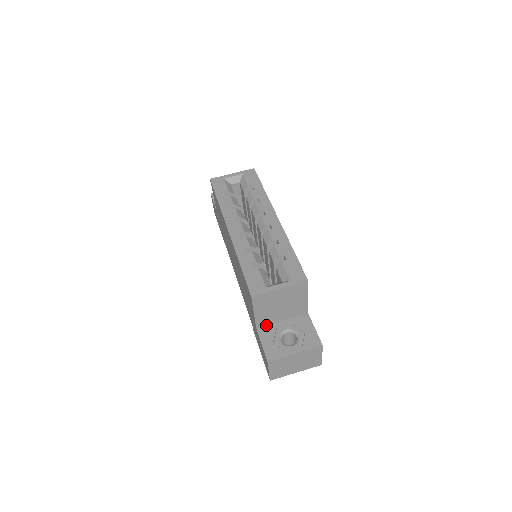
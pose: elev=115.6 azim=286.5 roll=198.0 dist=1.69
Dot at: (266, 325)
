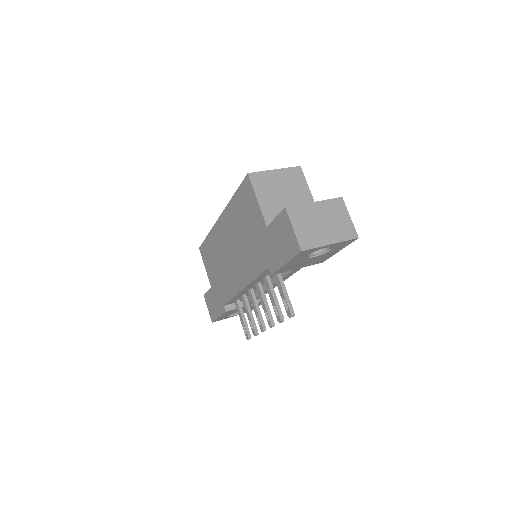
Dot at: occluded
